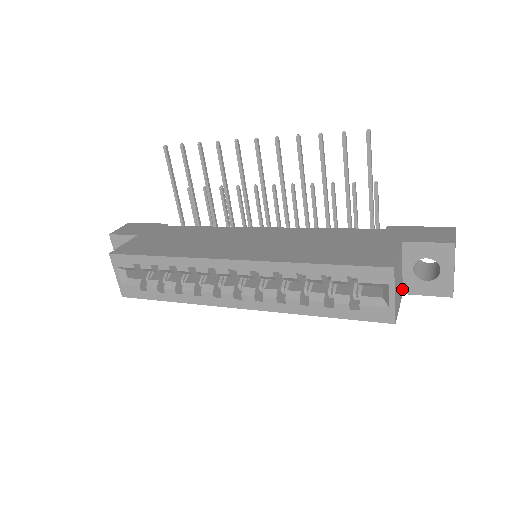
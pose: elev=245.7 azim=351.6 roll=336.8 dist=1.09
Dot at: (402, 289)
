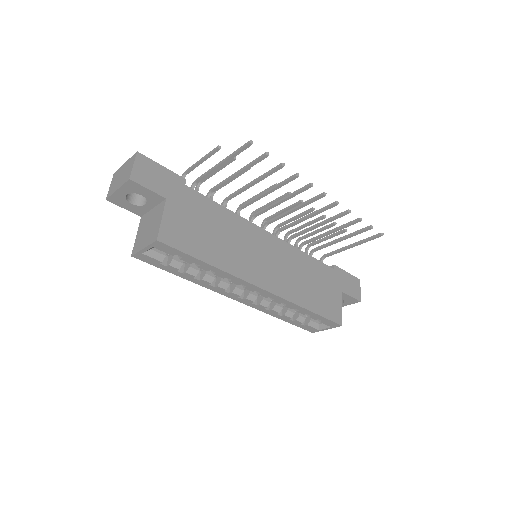
Dot at: occluded
